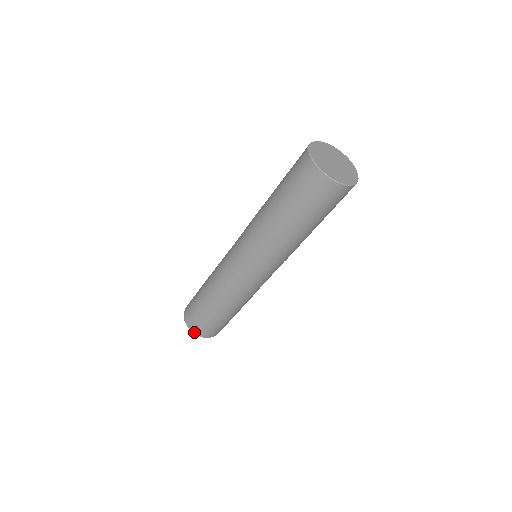
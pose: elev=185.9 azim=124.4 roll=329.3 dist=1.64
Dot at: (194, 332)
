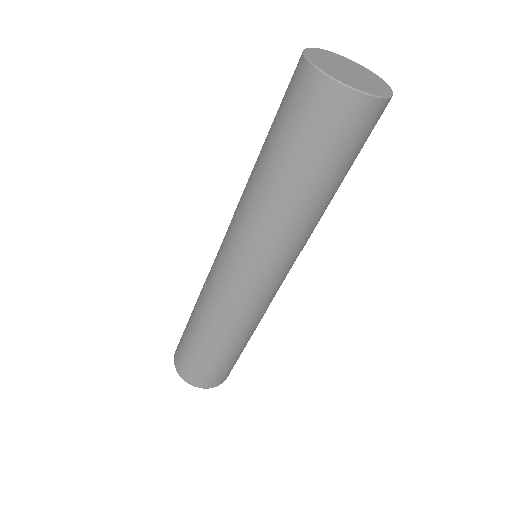
Dot at: (196, 385)
